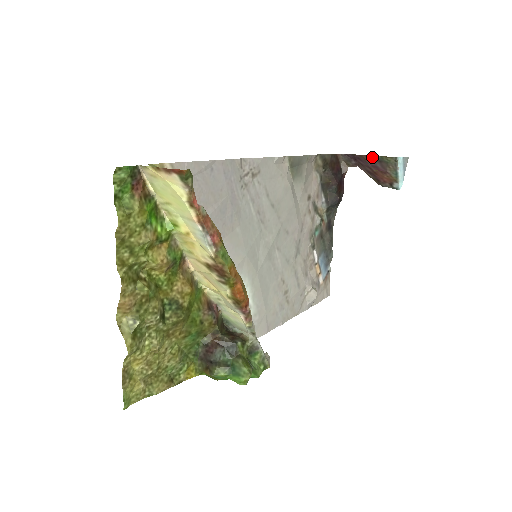
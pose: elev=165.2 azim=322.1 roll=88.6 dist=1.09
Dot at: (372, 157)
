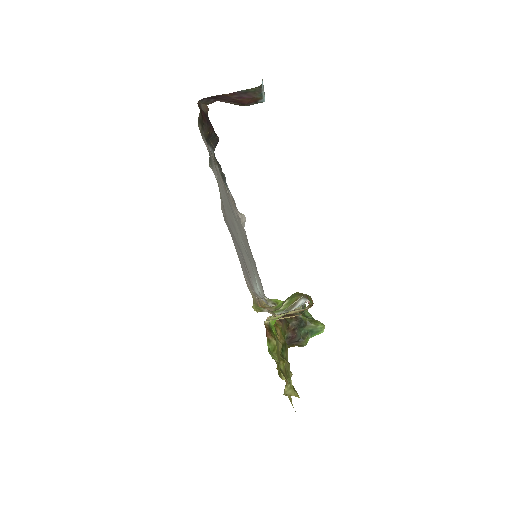
Dot at: (236, 93)
